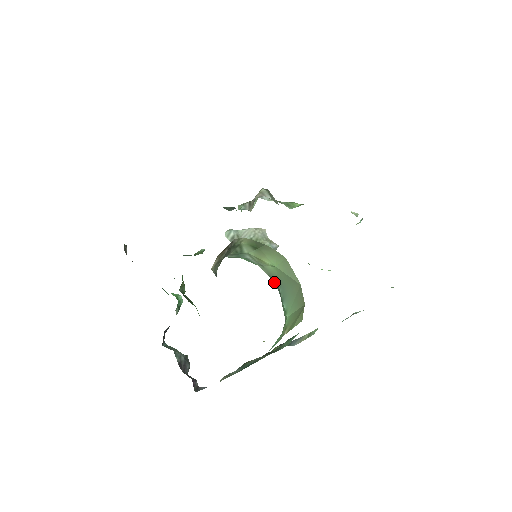
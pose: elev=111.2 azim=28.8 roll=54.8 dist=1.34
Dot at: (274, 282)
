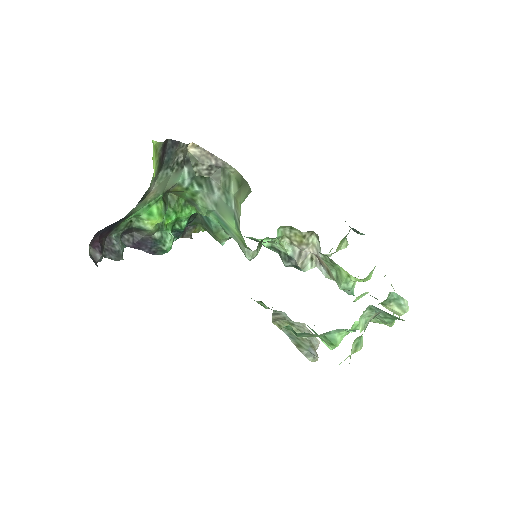
Dot at: occluded
